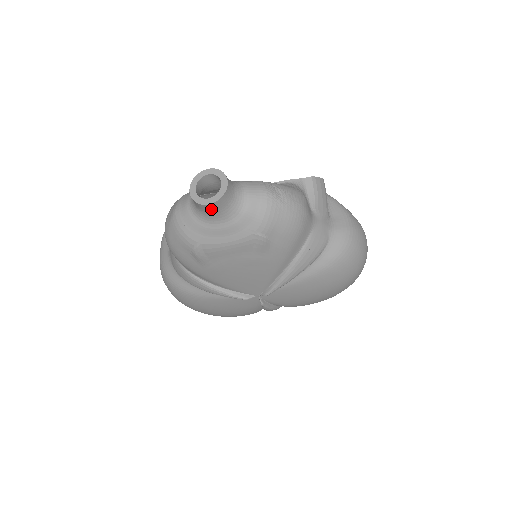
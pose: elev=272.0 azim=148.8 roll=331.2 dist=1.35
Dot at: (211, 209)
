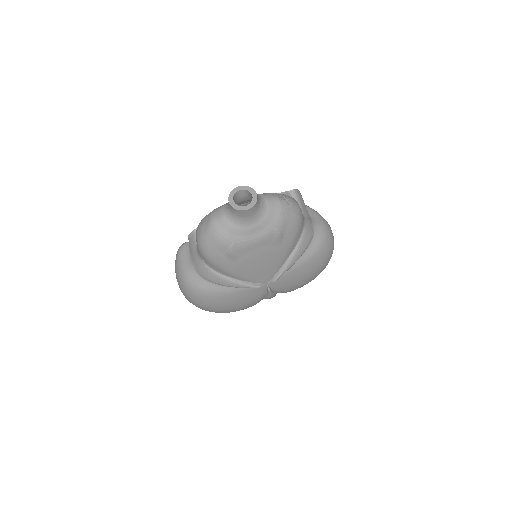
Dot at: (247, 214)
